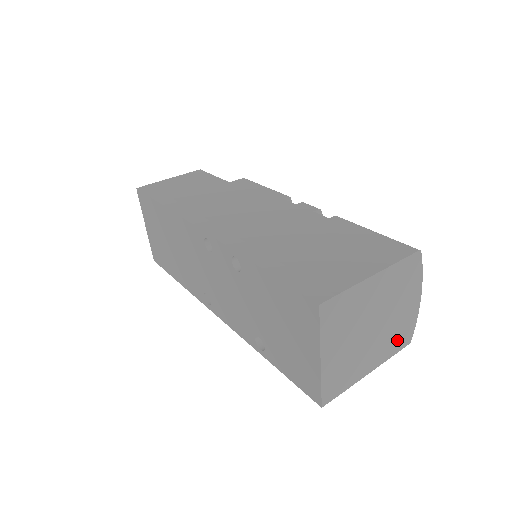
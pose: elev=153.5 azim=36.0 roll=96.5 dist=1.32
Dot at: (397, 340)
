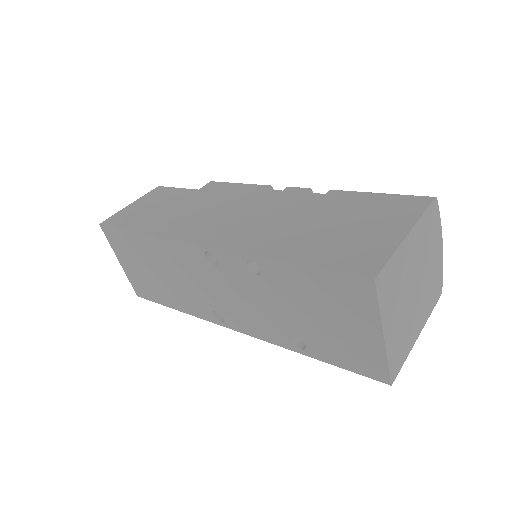
Dot at: (433, 294)
